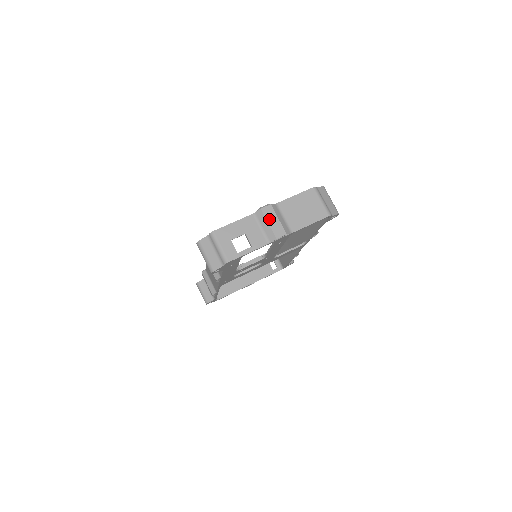
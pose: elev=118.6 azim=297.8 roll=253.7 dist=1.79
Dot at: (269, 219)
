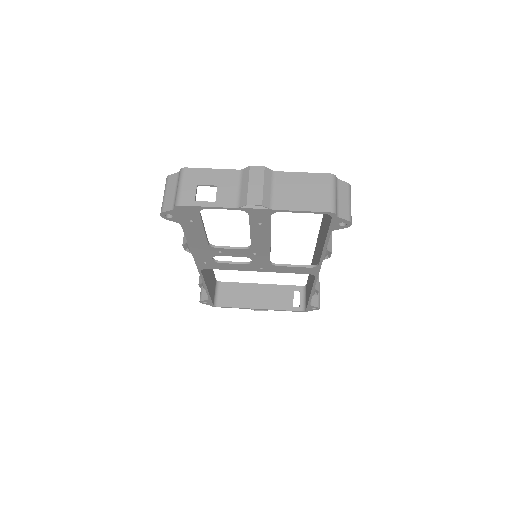
Dot at: (252, 180)
